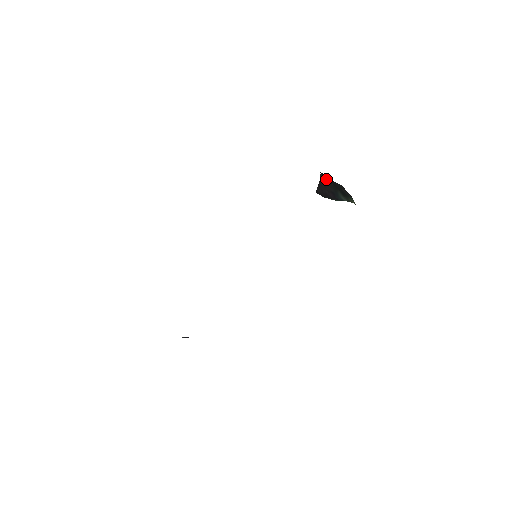
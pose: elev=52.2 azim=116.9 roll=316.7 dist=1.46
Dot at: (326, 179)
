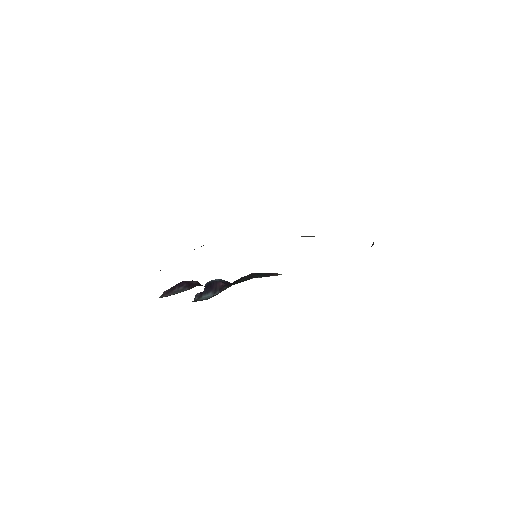
Dot at: occluded
